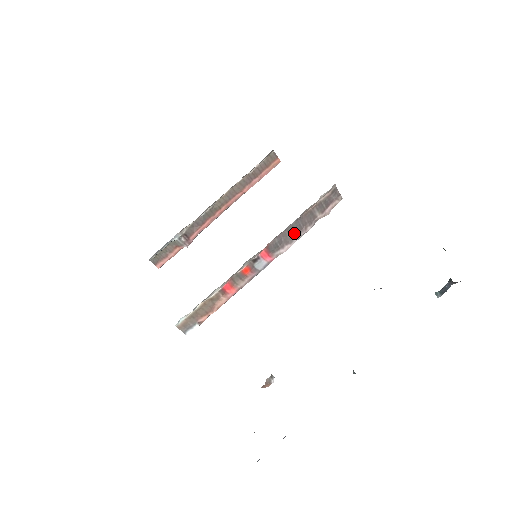
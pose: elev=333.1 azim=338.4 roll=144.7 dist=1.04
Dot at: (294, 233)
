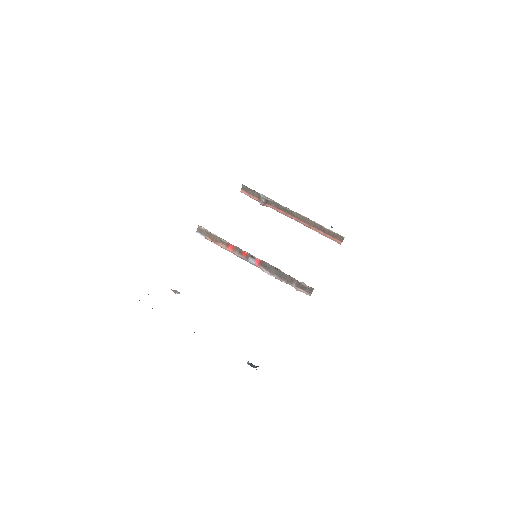
Dot at: (277, 274)
